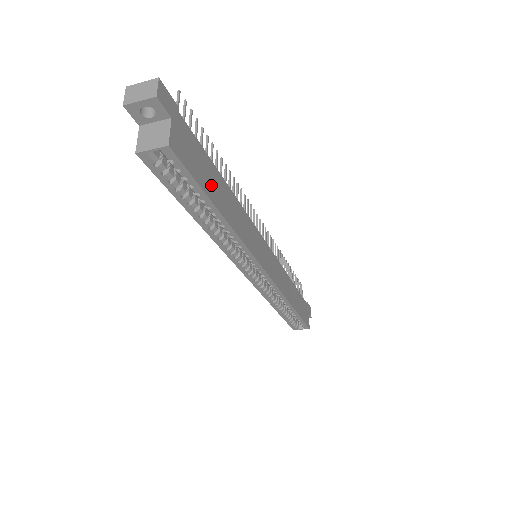
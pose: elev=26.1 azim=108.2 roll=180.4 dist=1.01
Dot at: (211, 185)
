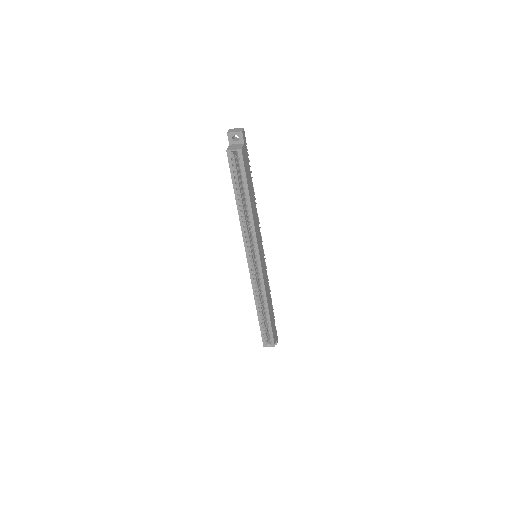
Dot at: (249, 185)
